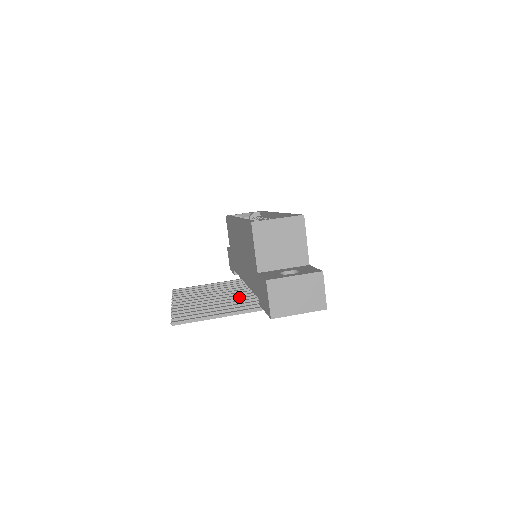
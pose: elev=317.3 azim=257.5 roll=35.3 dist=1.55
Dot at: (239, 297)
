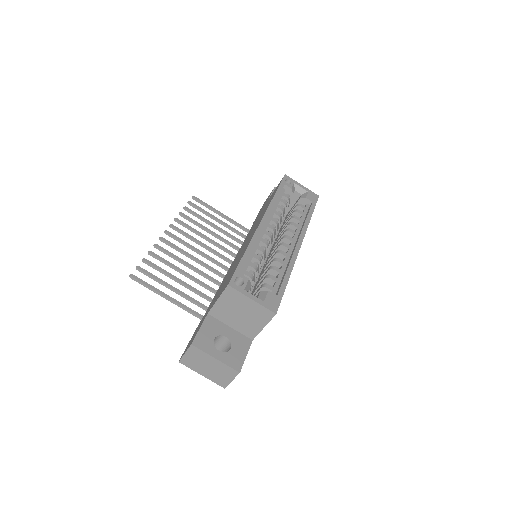
Dot at: occluded
